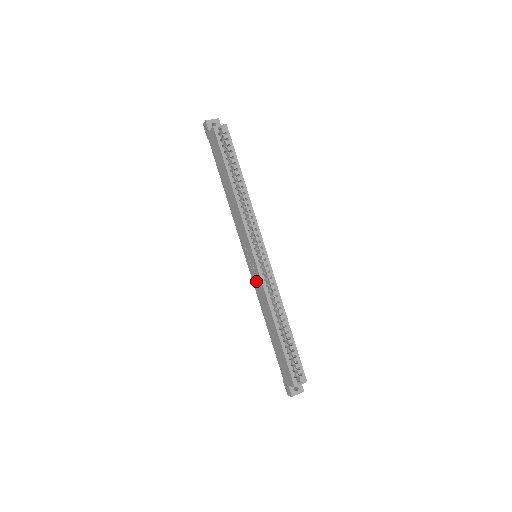
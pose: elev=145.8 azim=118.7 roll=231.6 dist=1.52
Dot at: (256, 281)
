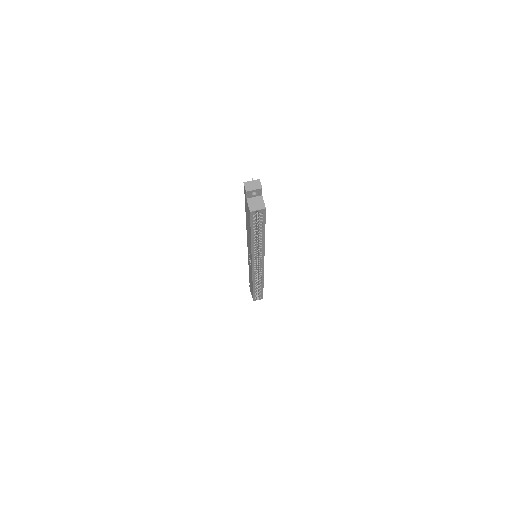
Dot at: occluded
